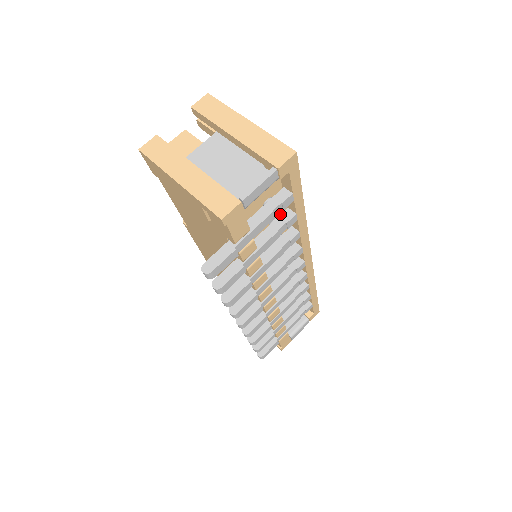
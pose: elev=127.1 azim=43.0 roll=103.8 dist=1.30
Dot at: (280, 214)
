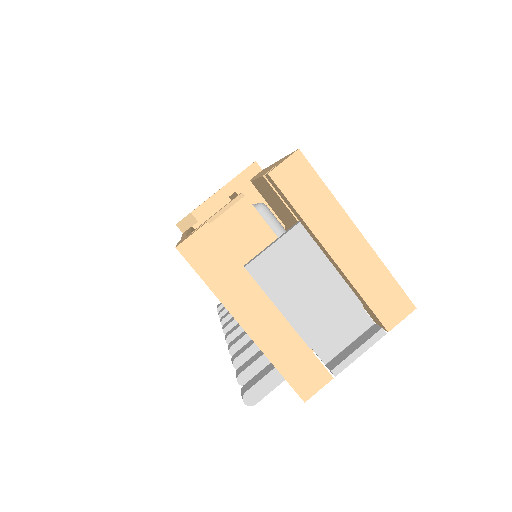
Dot at: occluded
